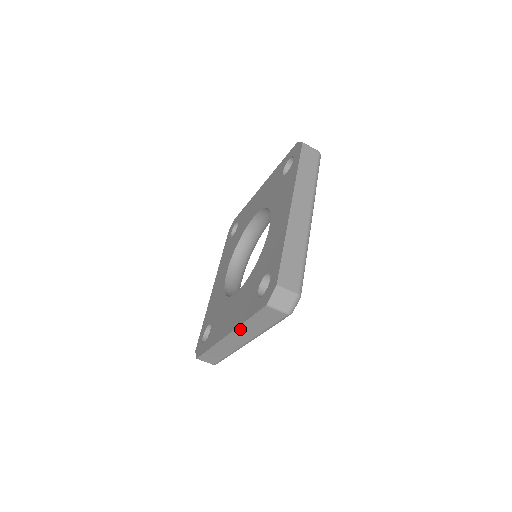
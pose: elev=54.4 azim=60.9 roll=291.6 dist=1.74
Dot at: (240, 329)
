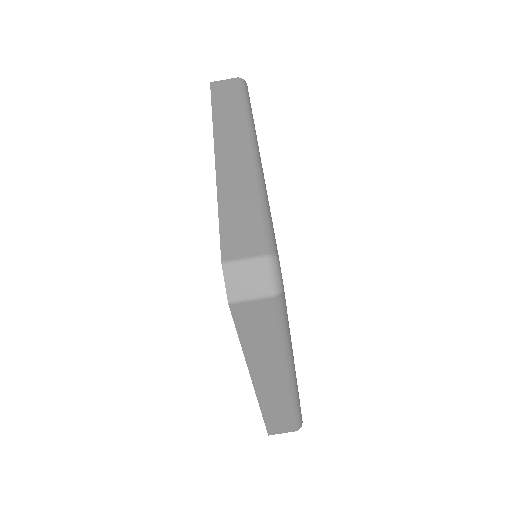
Dot at: (253, 364)
